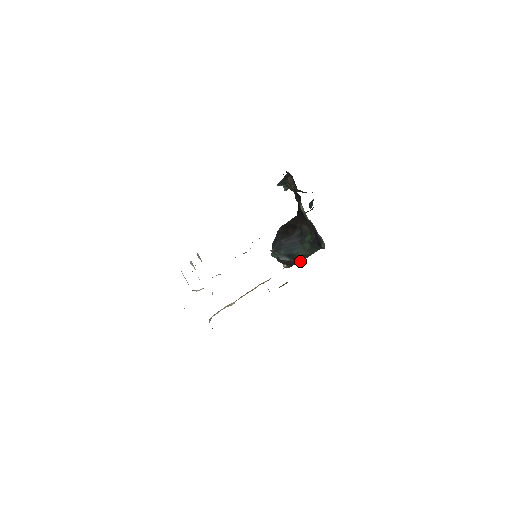
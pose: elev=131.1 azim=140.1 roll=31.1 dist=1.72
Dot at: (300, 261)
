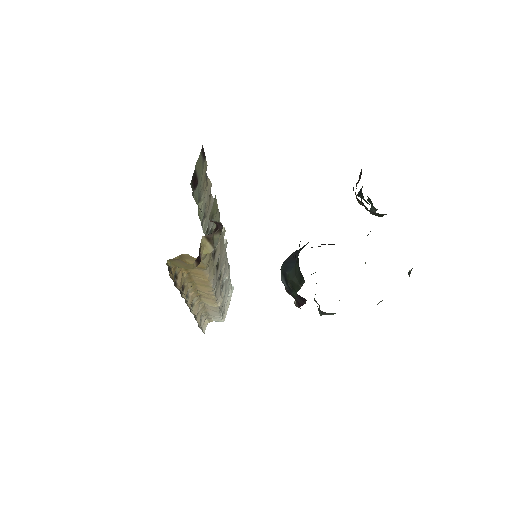
Dot at: (294, 294)
